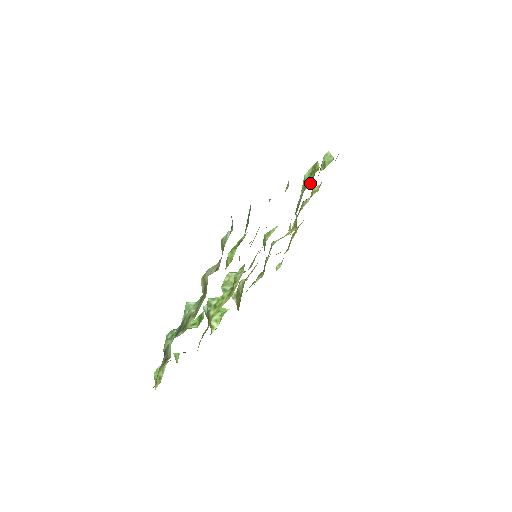
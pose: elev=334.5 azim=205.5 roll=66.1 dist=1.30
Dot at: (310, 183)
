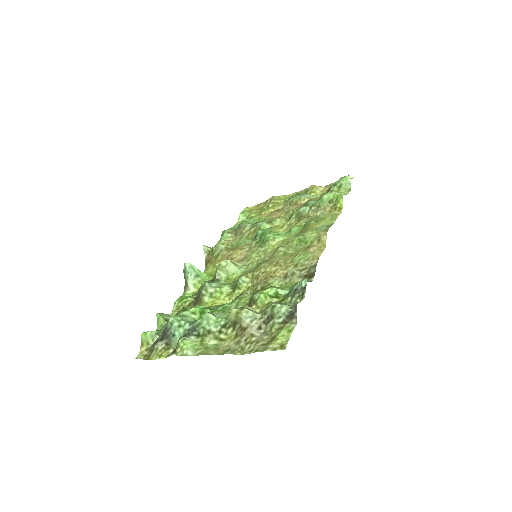
Dot at: (326, 211)
